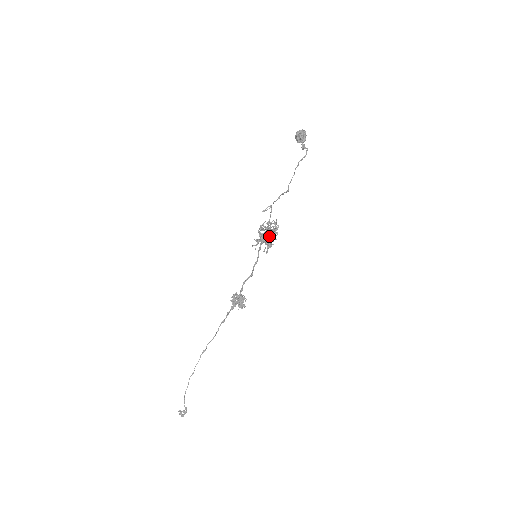
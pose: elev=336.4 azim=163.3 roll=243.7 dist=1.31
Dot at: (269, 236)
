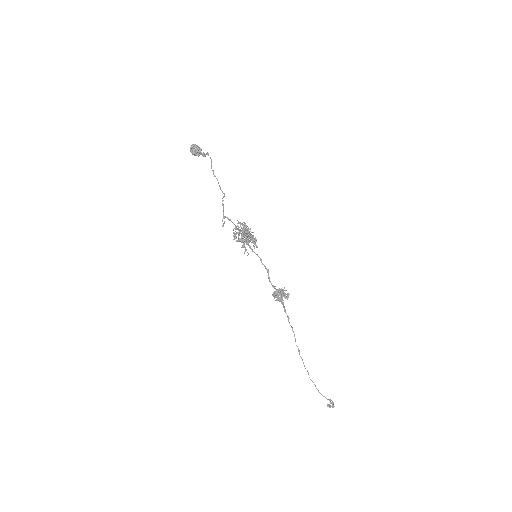
Dot at: (246, 236)
